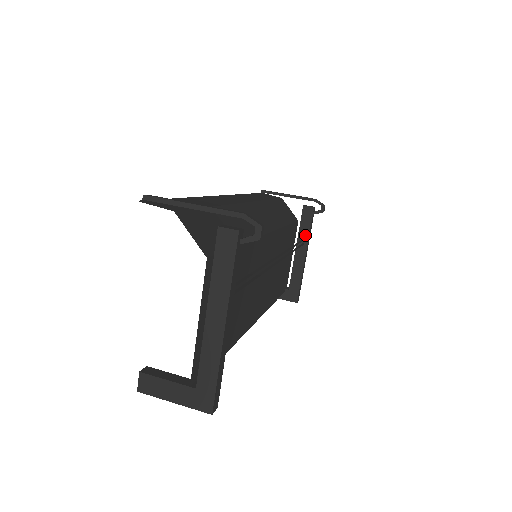
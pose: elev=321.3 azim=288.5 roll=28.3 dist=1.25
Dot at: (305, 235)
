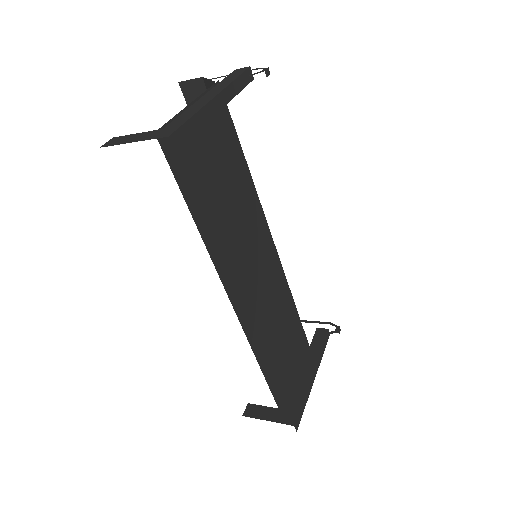
Dot at: (315, 353)
